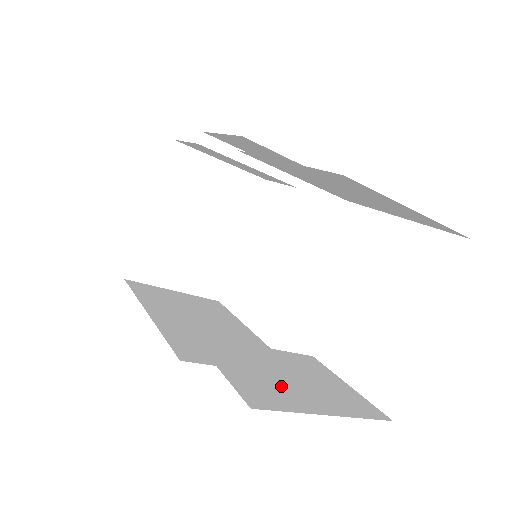
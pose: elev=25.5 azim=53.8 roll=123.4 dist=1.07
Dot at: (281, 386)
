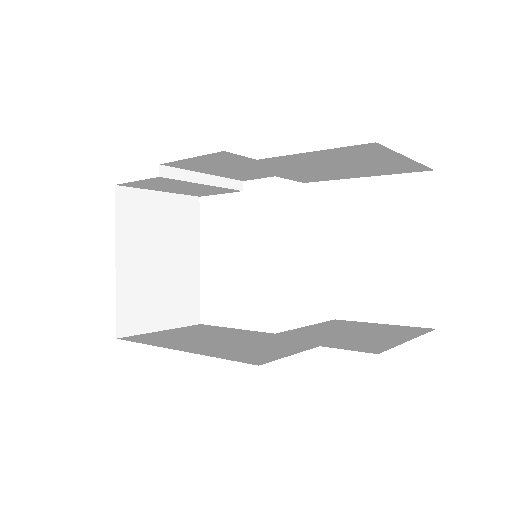
Dot at: (361, 339)
